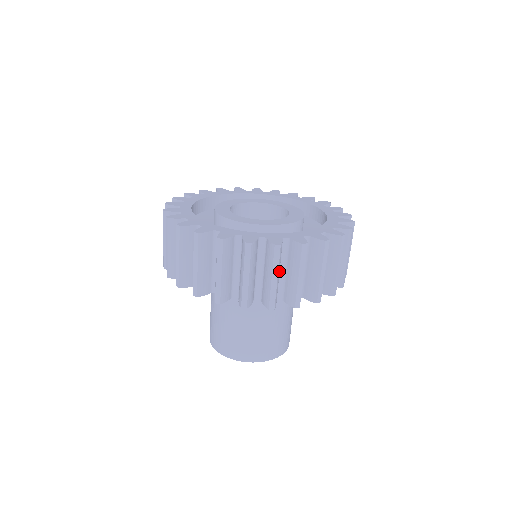
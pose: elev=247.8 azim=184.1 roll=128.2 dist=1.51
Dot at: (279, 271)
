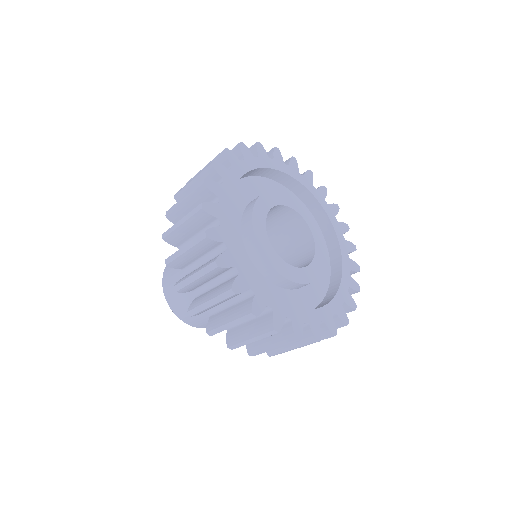
Dot at: occluded
